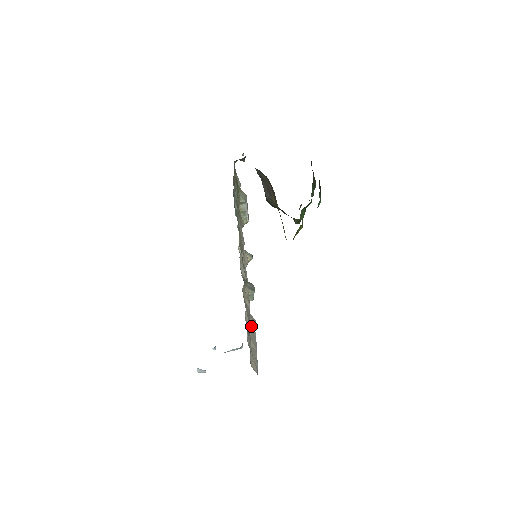
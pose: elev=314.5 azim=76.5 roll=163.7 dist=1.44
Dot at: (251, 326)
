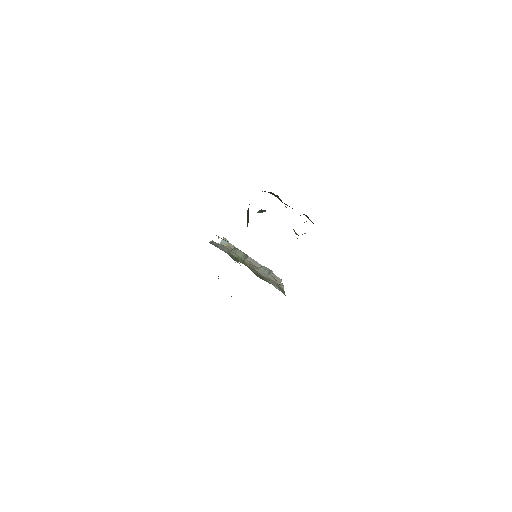
Dot at: occluded
